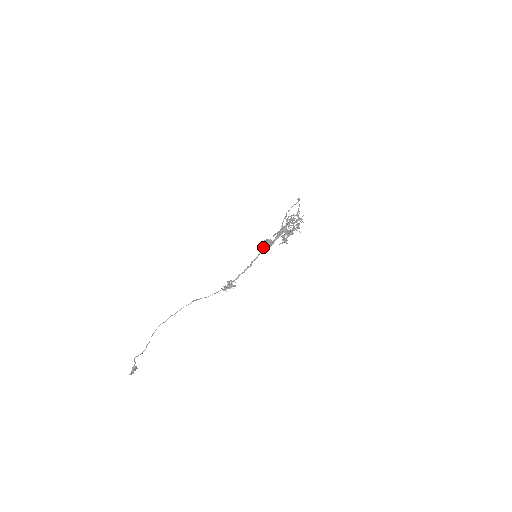
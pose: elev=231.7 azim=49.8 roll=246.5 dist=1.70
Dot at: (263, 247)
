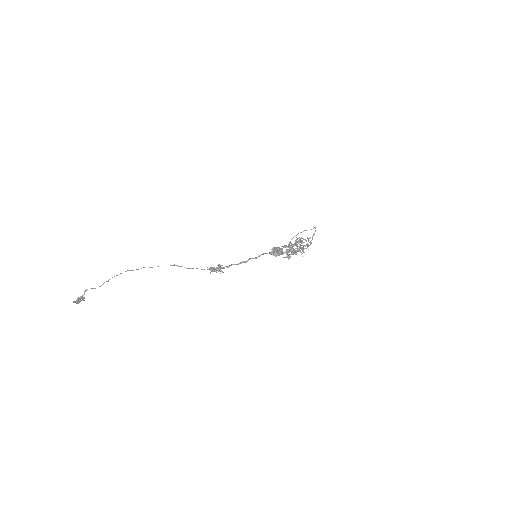
Dot at: (273, 252)
